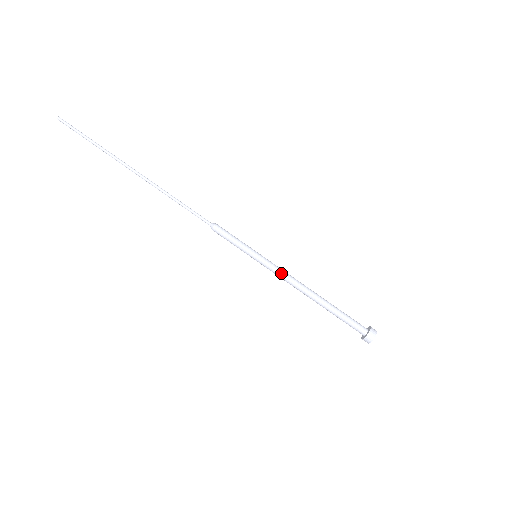
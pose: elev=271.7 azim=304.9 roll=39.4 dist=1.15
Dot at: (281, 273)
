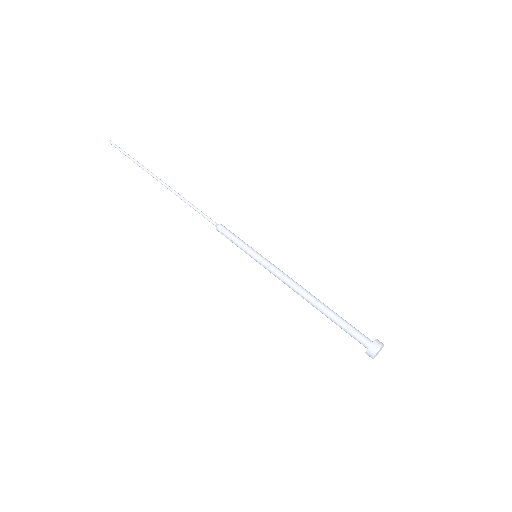
Dot at: (279, 272)
